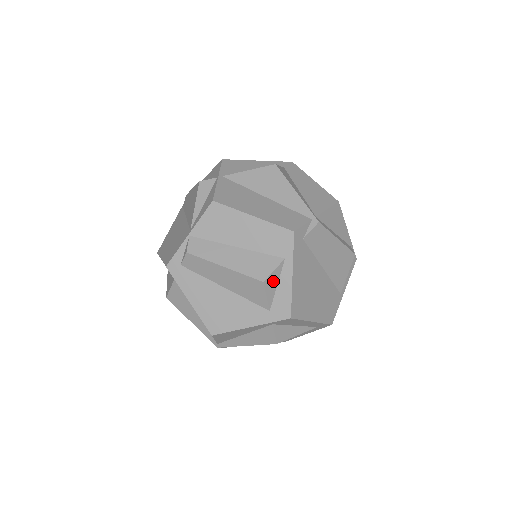
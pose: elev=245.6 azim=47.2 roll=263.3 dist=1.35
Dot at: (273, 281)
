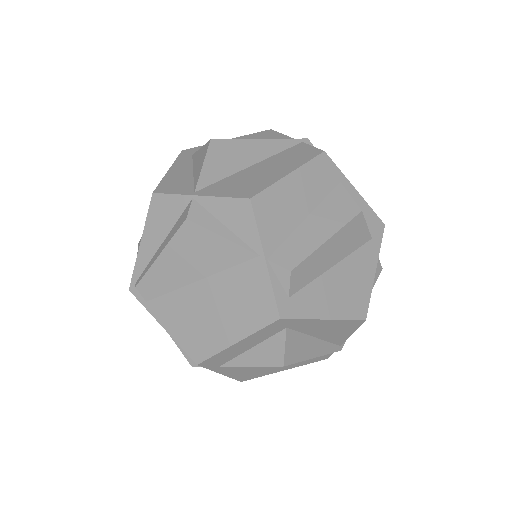
Dot at: occluded
